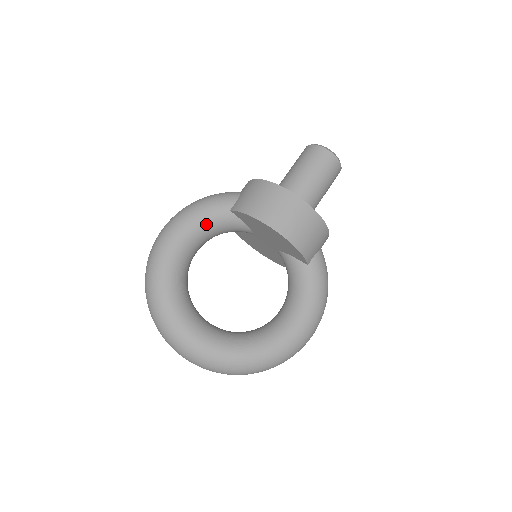
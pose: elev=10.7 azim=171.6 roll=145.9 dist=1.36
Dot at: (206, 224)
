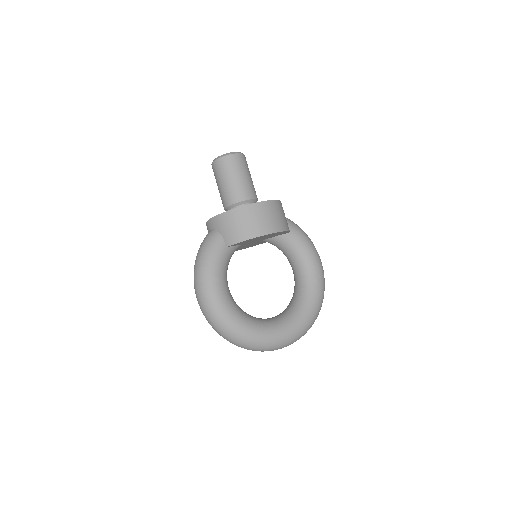
Dot at: (223, 269)
